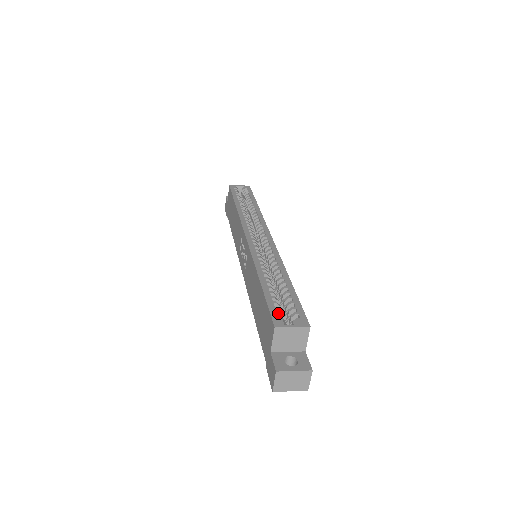
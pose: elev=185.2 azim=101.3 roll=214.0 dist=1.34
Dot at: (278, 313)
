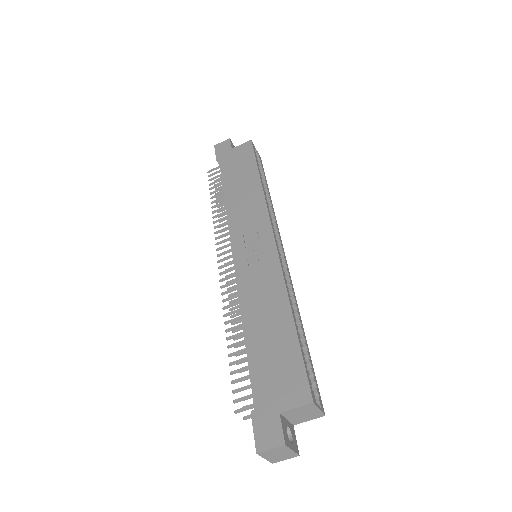
Dot at: occluded
